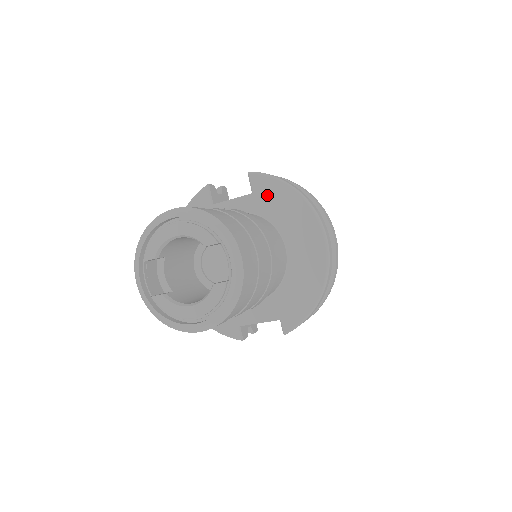
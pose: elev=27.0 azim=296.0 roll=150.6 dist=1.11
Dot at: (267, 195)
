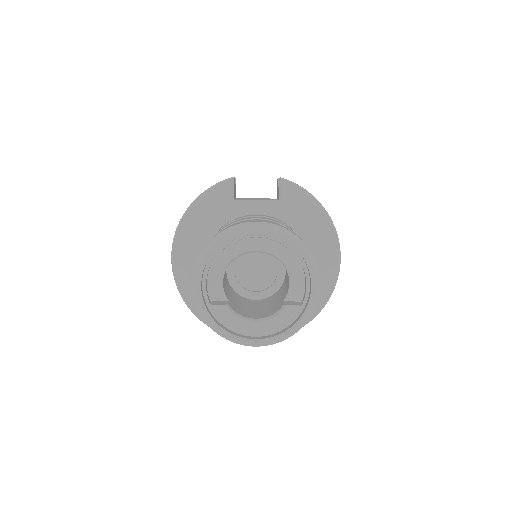
Dot at: (295, 206)
